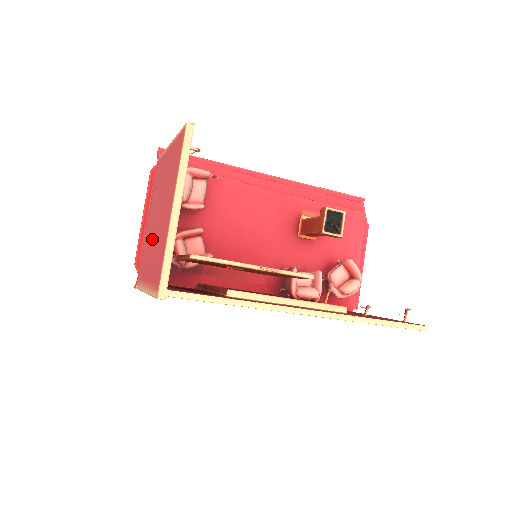
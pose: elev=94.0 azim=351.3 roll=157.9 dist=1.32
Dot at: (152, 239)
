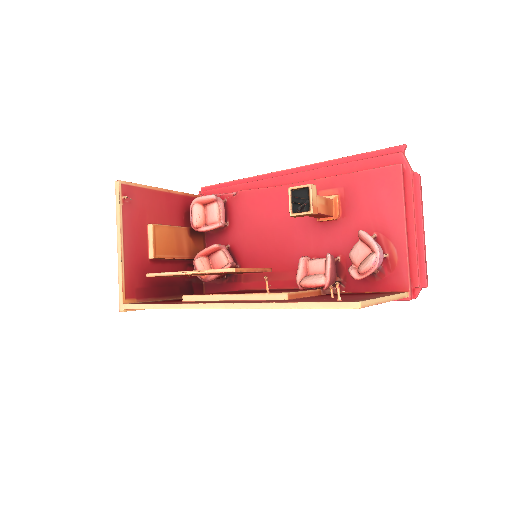
Dot at: occluded
